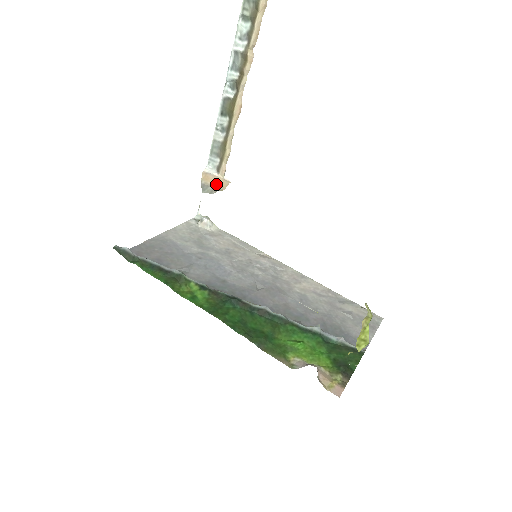
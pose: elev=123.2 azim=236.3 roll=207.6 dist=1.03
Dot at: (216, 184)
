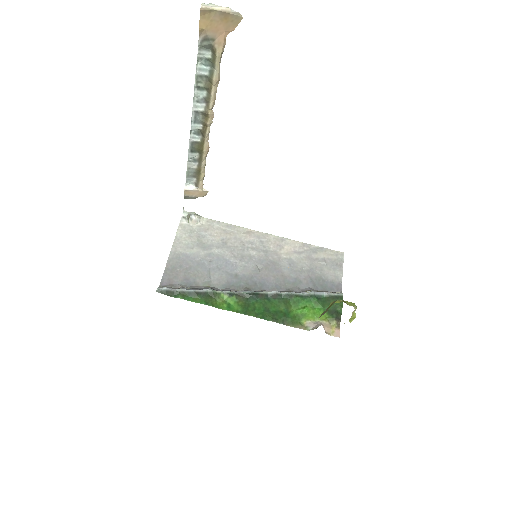
Dot at: (197, 195)
